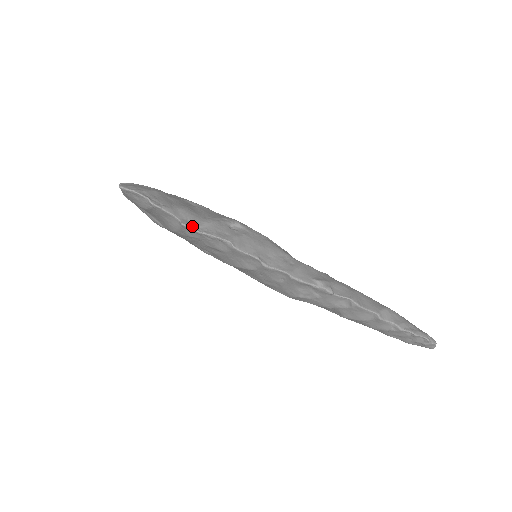
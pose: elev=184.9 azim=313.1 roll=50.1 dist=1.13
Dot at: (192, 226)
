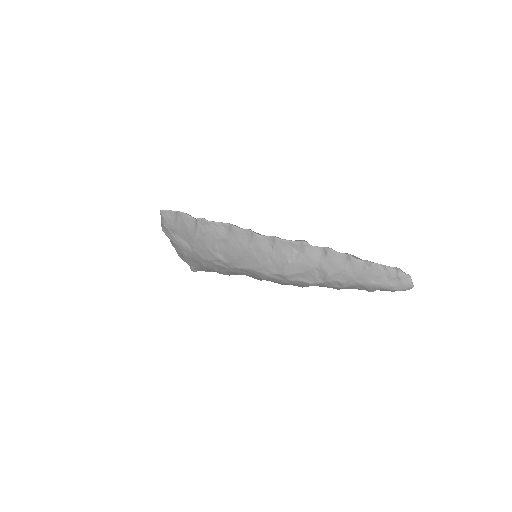
Dot at: (204, 219)
